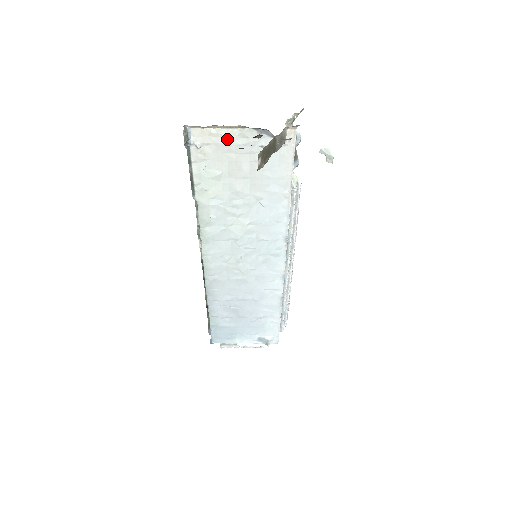
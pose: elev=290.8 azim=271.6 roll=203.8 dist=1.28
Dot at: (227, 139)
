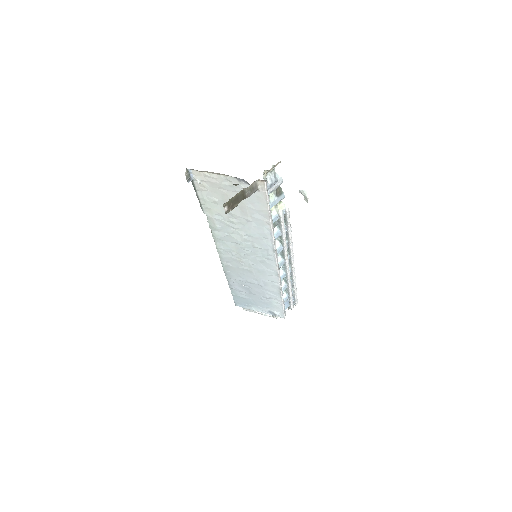
Dot at: (217, 180)
